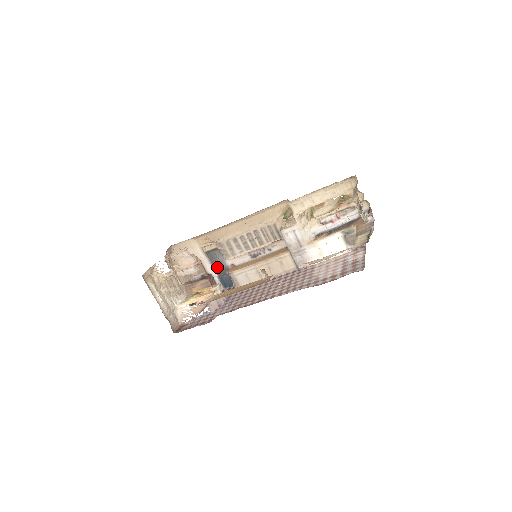
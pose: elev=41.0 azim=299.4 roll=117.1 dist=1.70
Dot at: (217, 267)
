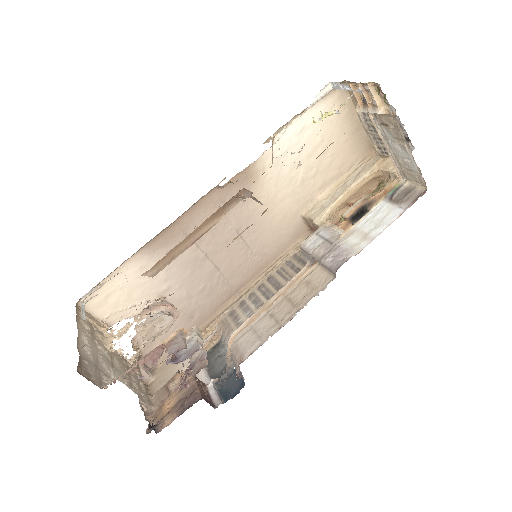
Dot at: (216, 373)
